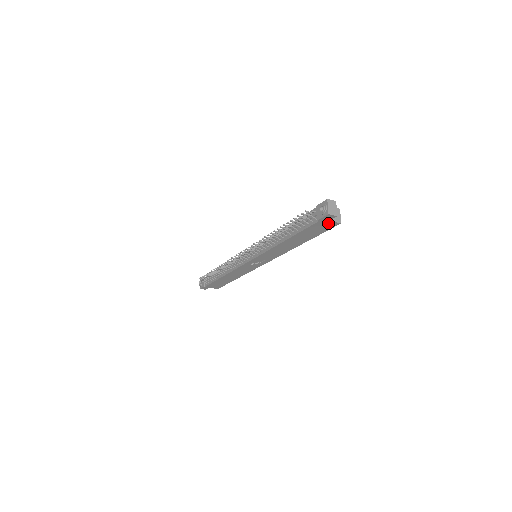
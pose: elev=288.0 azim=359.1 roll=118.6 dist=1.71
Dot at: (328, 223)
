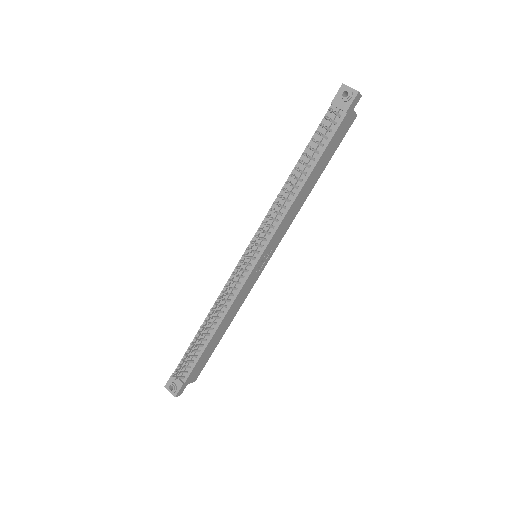
Dot at: (350, 117)
